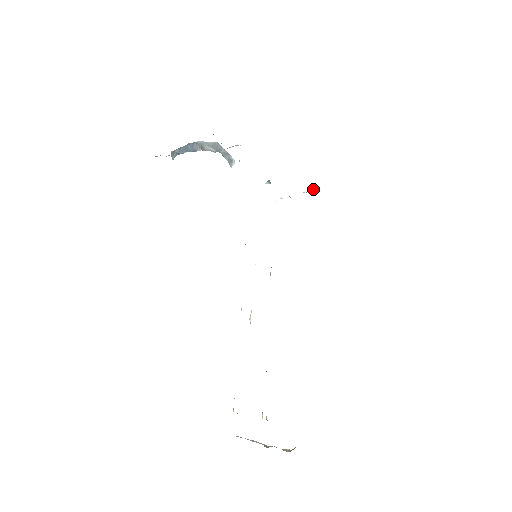
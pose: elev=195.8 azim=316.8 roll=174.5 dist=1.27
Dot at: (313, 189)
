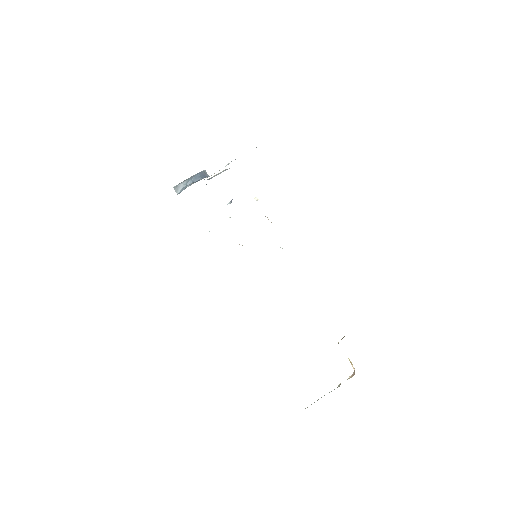
Dot at: (257, 200)
